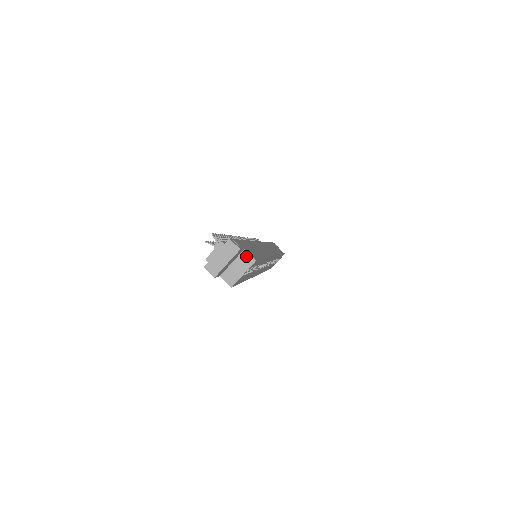
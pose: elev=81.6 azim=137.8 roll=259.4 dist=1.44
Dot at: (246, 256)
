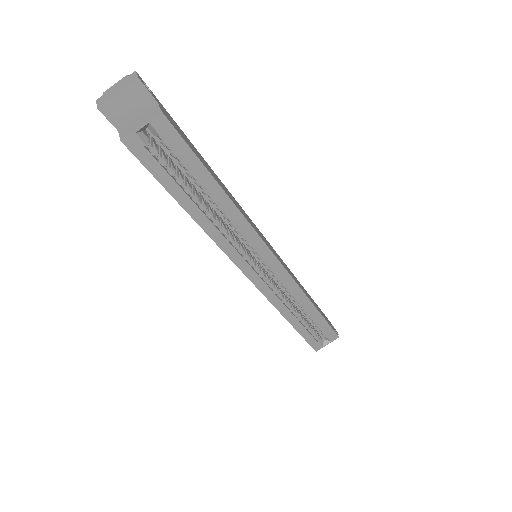
Dot at: (155, 108)
